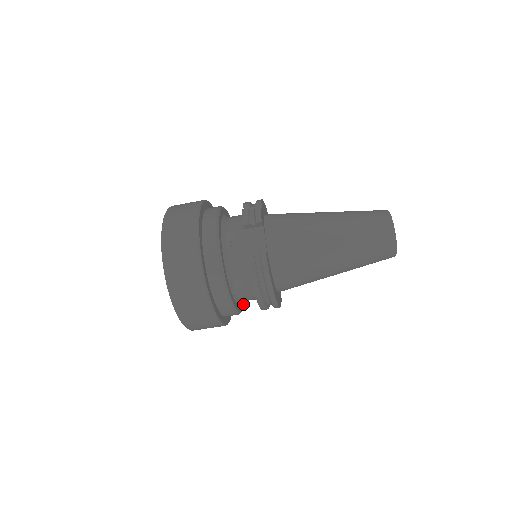
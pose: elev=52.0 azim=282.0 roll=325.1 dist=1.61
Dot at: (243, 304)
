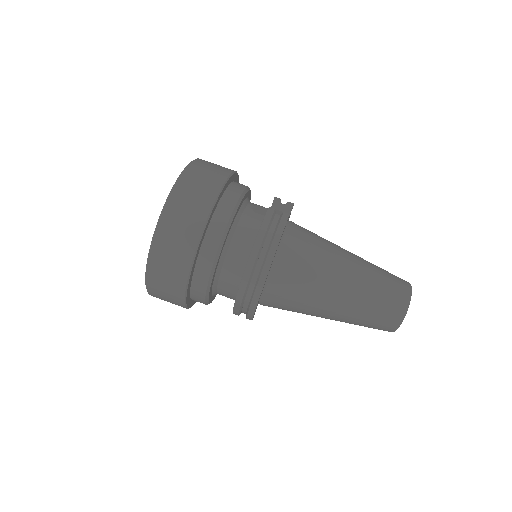
Dot at: (209, 297)
